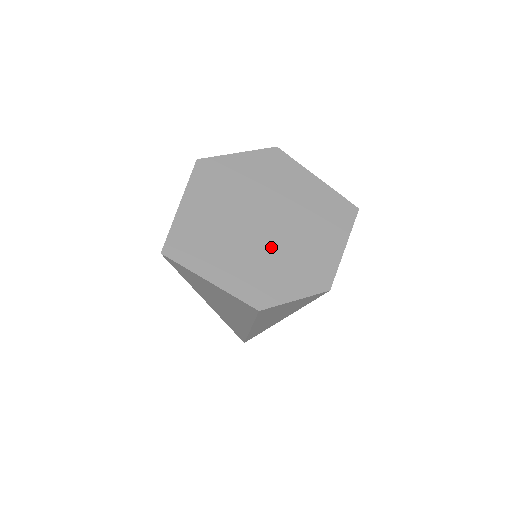
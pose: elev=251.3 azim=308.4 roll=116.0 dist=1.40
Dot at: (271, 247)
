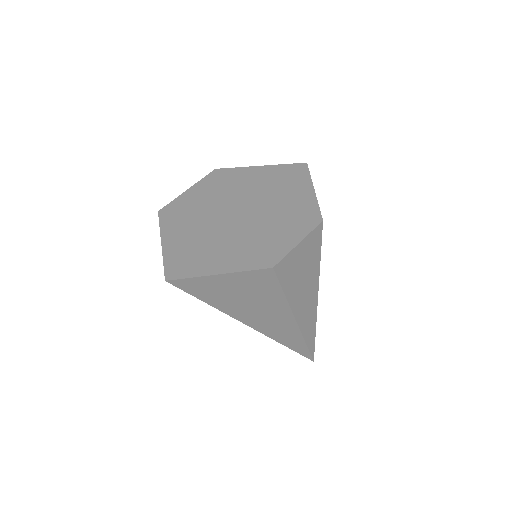
Dot at: (253, 224)
